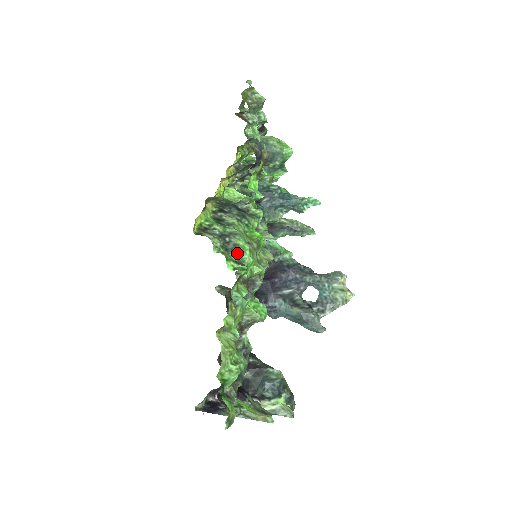
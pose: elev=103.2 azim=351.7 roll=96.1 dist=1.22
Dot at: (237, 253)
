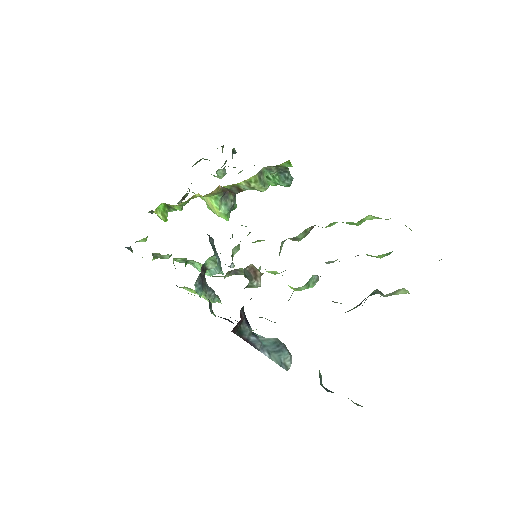
Dot at: occluded
